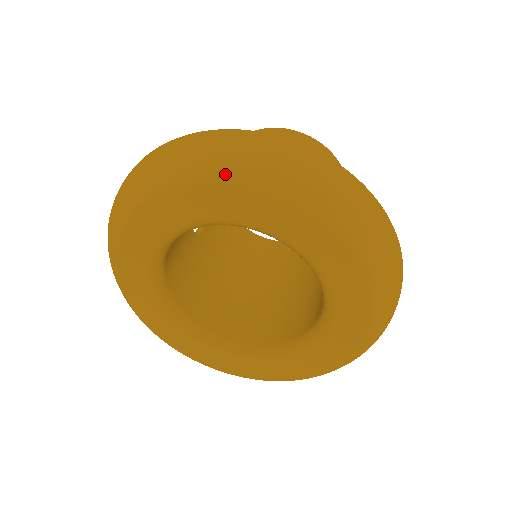
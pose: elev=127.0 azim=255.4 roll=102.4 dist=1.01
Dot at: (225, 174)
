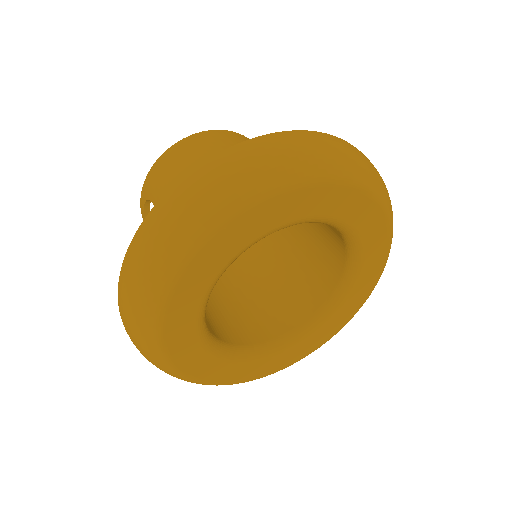
Dot at: (301, 176)
